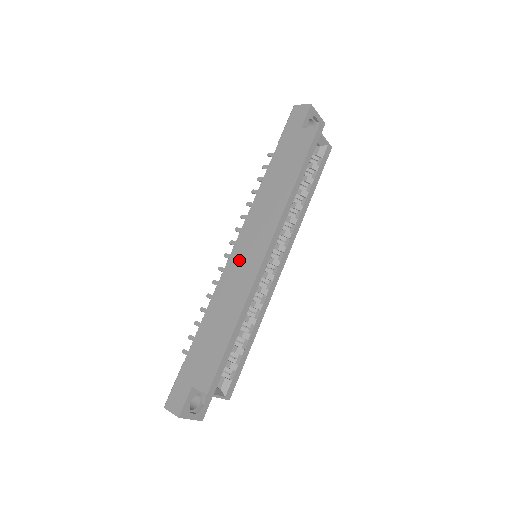
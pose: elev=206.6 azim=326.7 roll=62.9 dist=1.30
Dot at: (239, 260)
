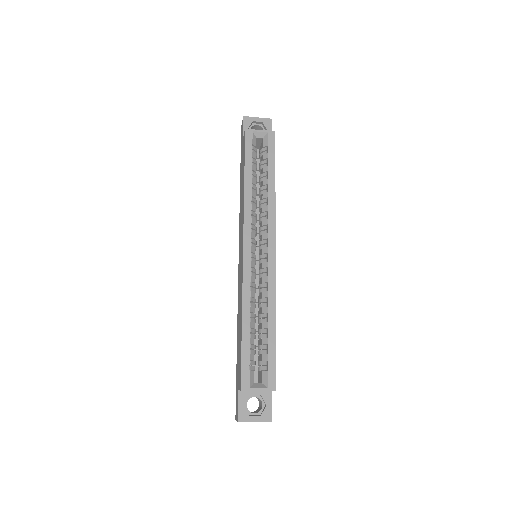
Dot at: (239, 267)
